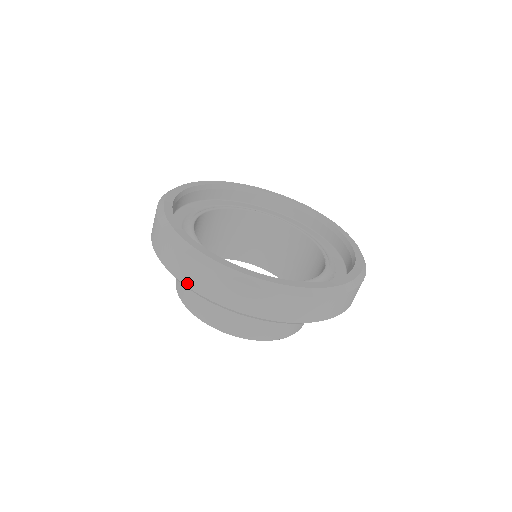
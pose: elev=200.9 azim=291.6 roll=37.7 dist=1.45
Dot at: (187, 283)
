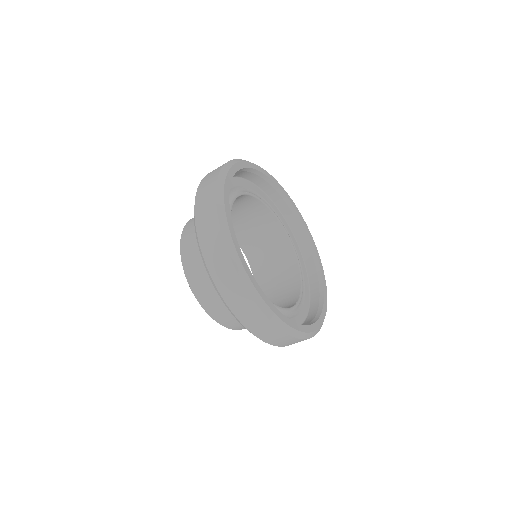
Dot at: (225, 297)
